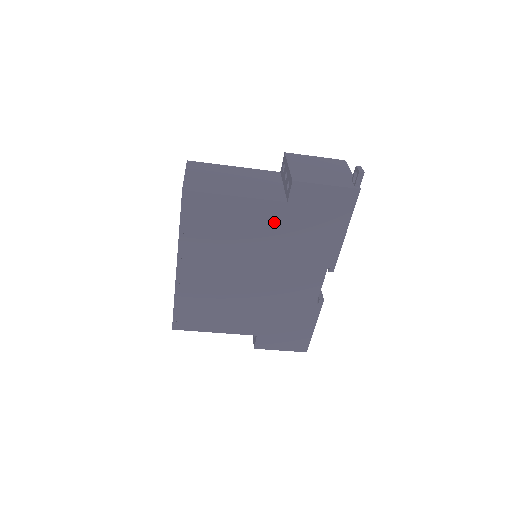
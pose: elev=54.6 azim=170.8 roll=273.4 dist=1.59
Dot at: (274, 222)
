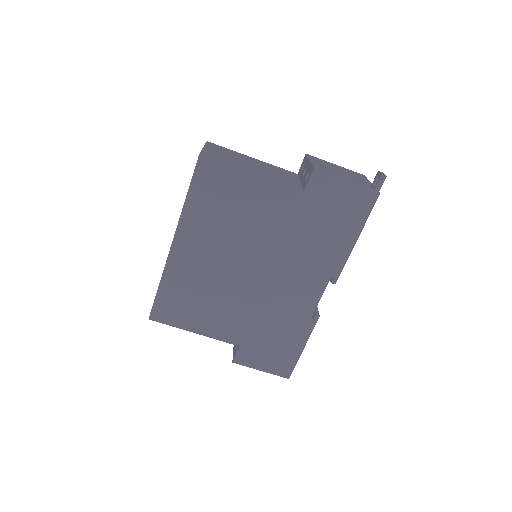
Dot at: (285, 211)
